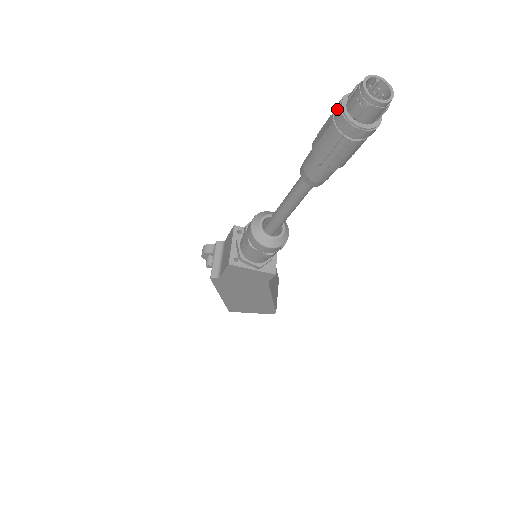
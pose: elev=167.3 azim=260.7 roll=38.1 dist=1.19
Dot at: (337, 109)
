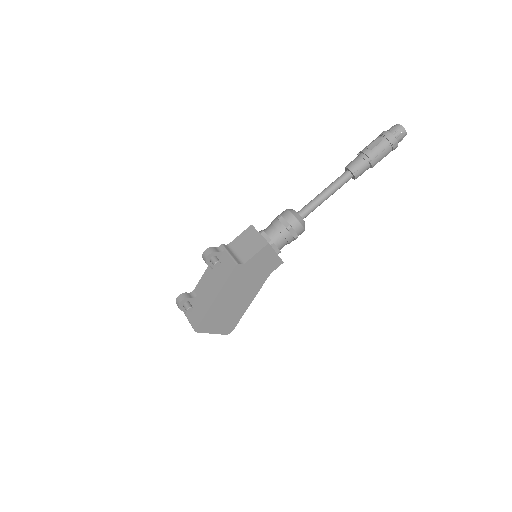
Dot at: (387, 133)
